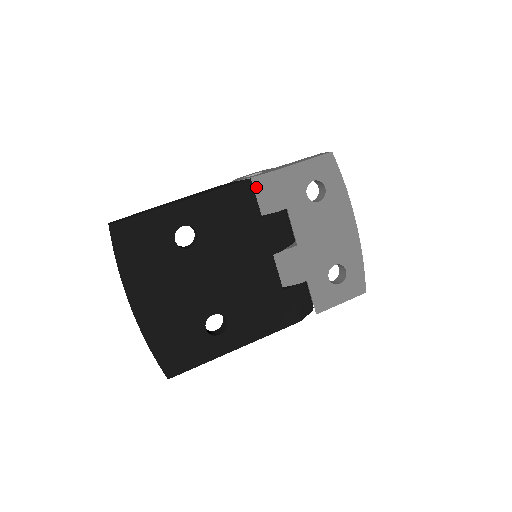
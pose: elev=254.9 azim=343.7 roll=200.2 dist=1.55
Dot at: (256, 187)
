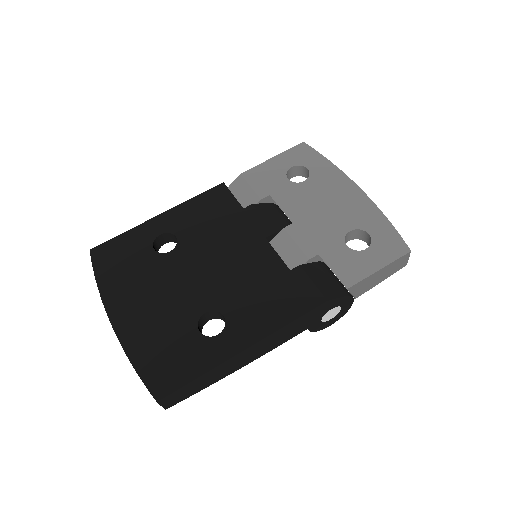
Dot at: (235, 192)
